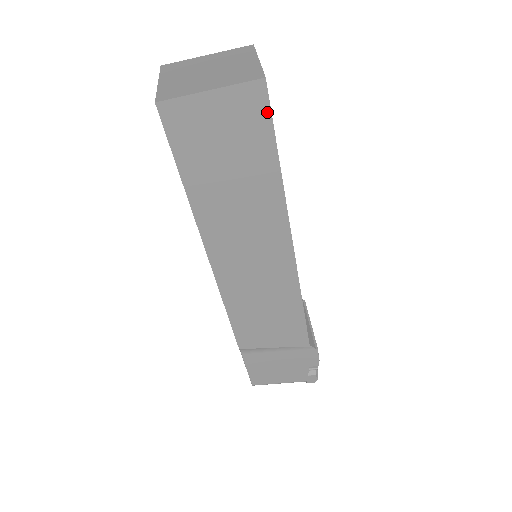
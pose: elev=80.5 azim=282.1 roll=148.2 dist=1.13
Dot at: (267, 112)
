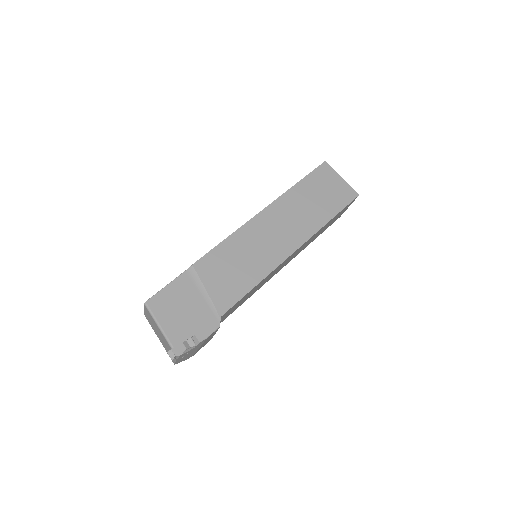
Dot at: (349, 201)
